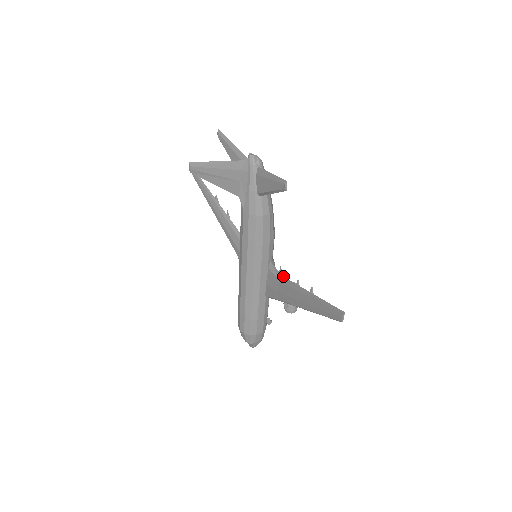
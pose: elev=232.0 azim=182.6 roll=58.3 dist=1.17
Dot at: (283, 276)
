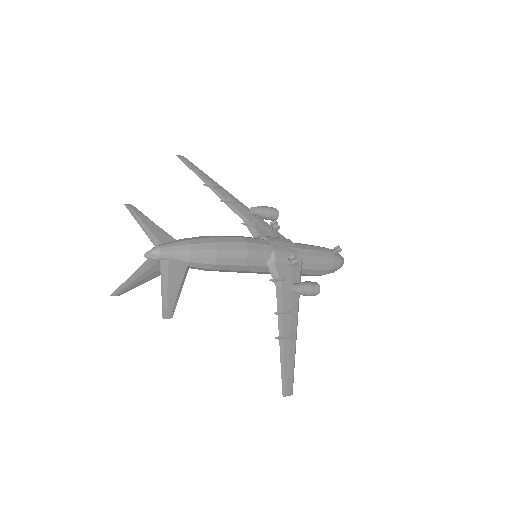
Dot at: occluded
